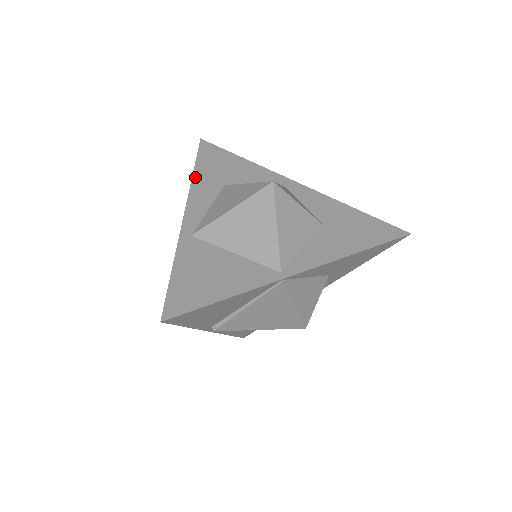
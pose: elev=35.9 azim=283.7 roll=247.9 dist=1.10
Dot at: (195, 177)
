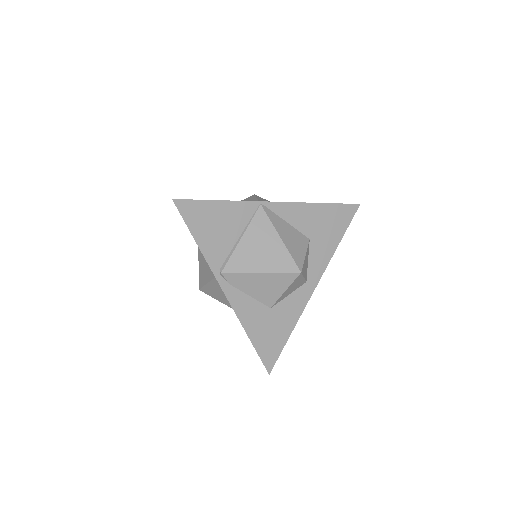
Dot at: occluded
